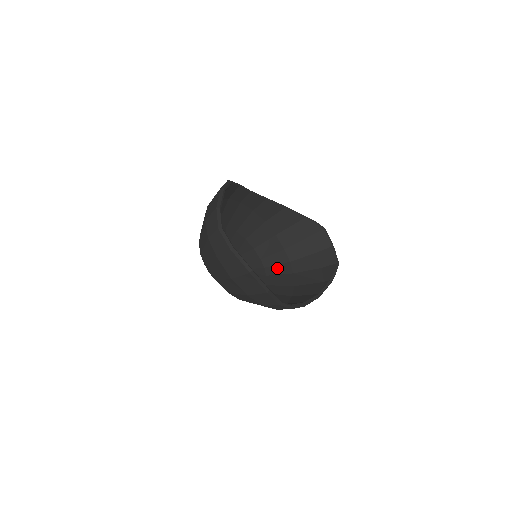
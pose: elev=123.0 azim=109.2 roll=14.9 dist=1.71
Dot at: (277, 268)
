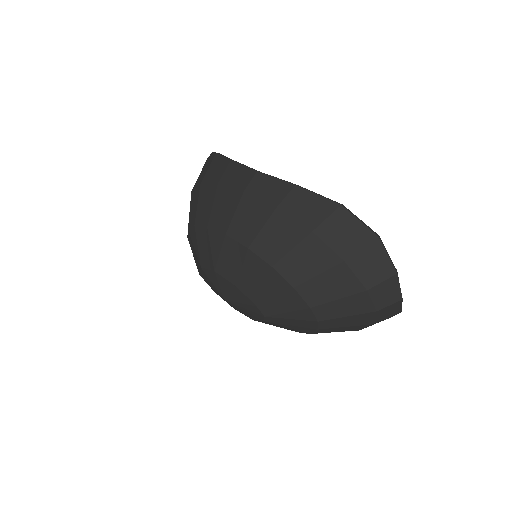
Dot at: occluded
